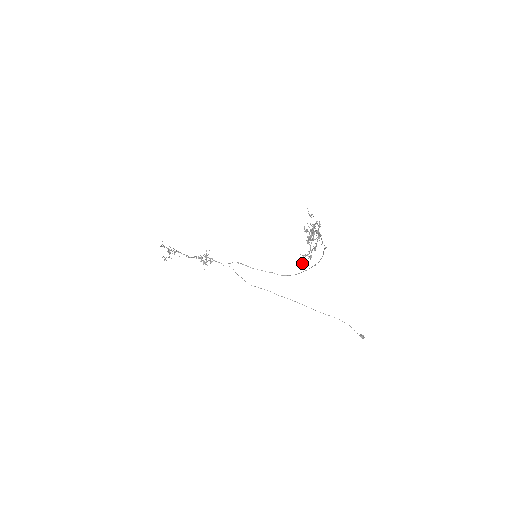
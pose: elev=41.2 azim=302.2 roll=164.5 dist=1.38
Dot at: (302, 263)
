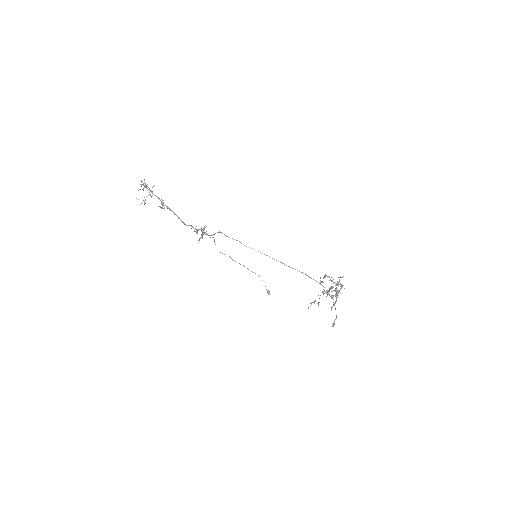
Dot at: occluded
